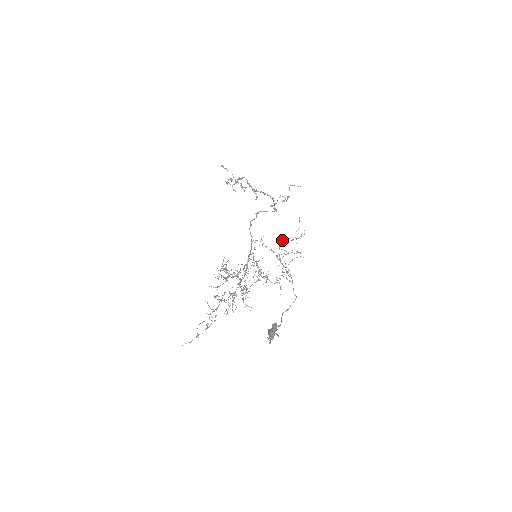
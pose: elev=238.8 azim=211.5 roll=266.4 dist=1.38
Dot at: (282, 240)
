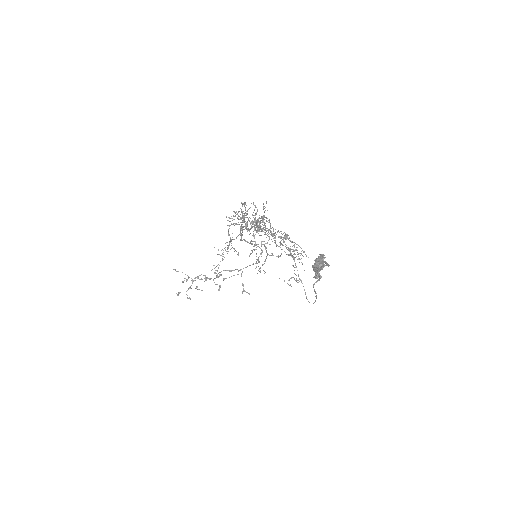
Dot at: (281, 236)
